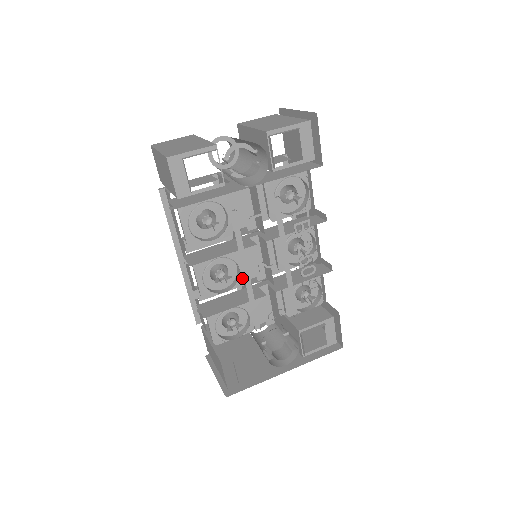
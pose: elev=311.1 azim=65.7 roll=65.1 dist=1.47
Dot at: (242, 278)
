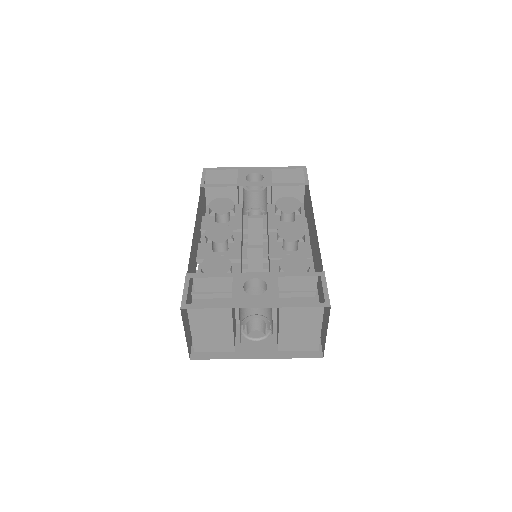
Dot at: occluded
